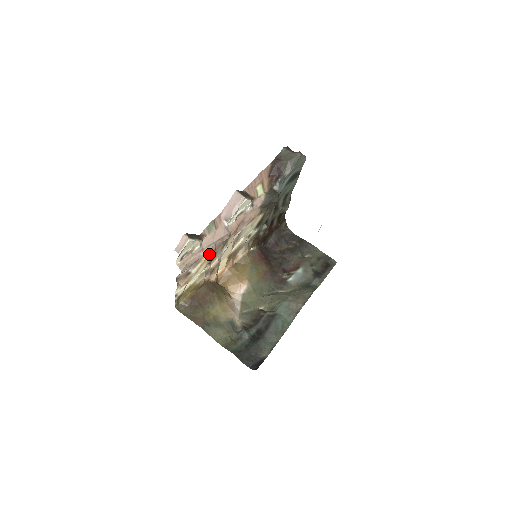
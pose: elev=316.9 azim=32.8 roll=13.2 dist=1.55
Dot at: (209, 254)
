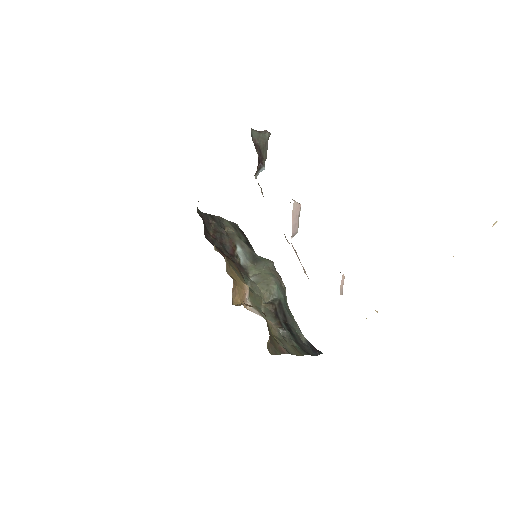
Dot at: occluded
